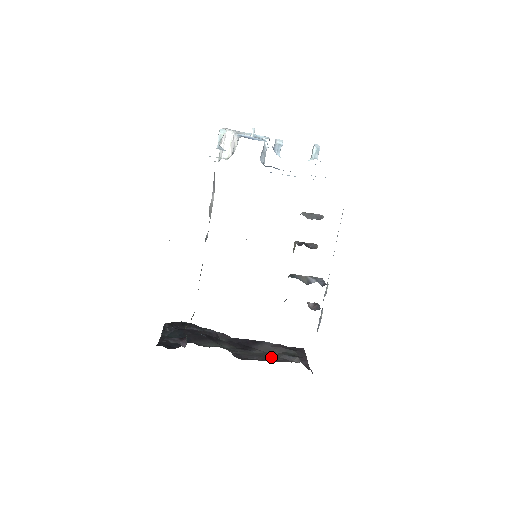
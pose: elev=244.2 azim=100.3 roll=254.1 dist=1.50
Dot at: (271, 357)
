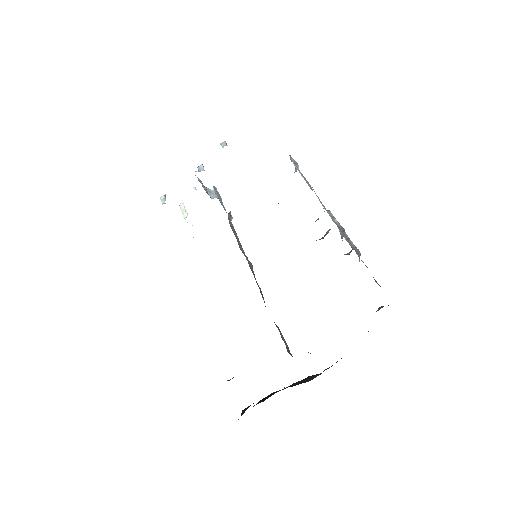
Dot at: occluded
